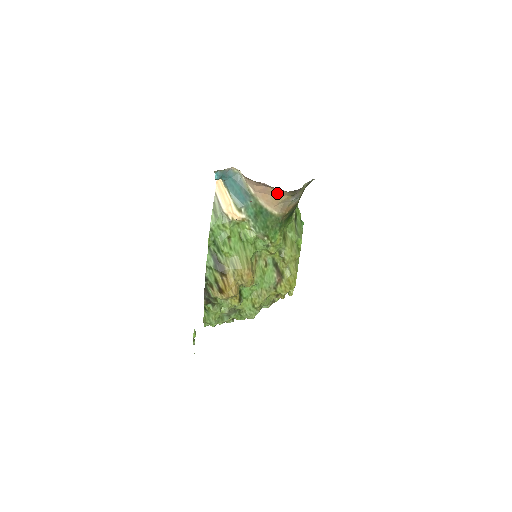
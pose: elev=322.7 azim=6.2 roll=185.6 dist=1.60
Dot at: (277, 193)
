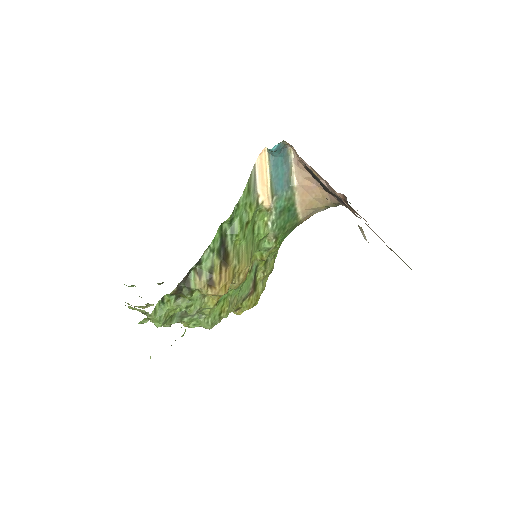
Dot at: (319, 197)
